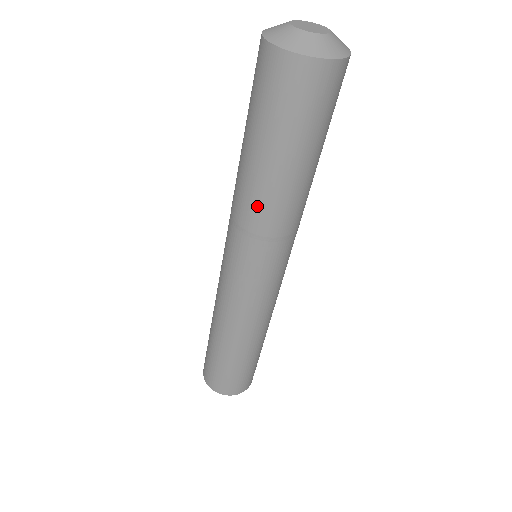
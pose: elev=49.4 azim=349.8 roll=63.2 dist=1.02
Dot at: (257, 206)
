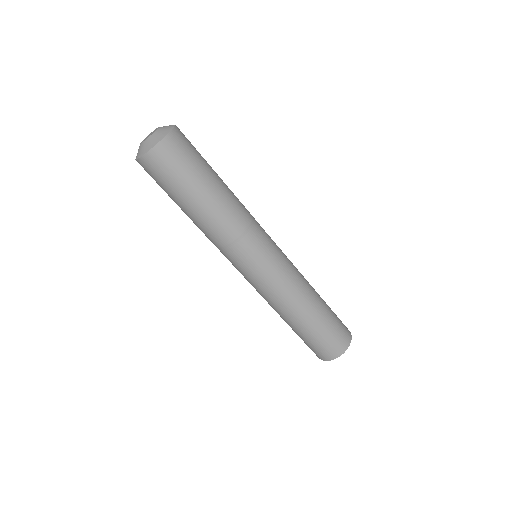
Dot at: (203, 232)
